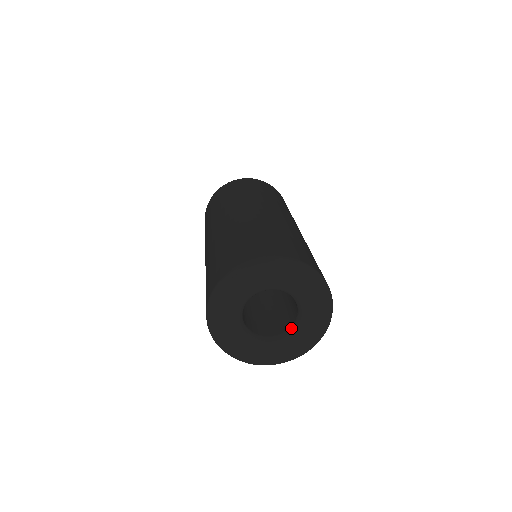
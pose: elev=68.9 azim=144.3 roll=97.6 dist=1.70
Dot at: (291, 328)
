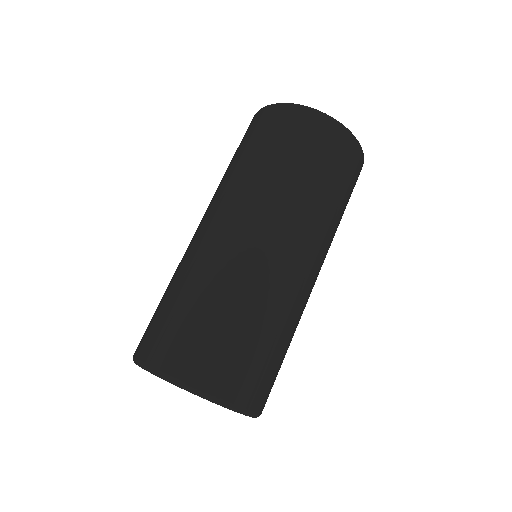
Dot at: occluded
